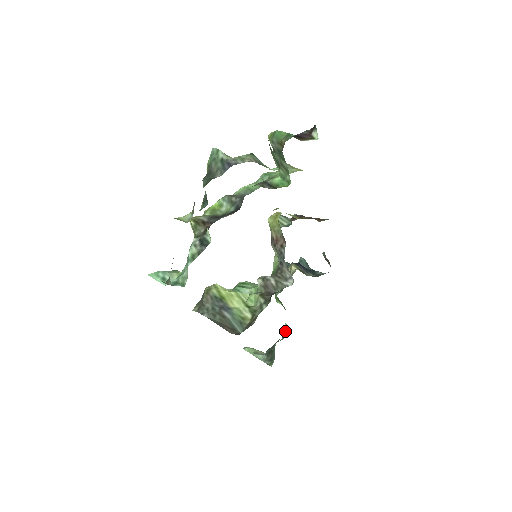
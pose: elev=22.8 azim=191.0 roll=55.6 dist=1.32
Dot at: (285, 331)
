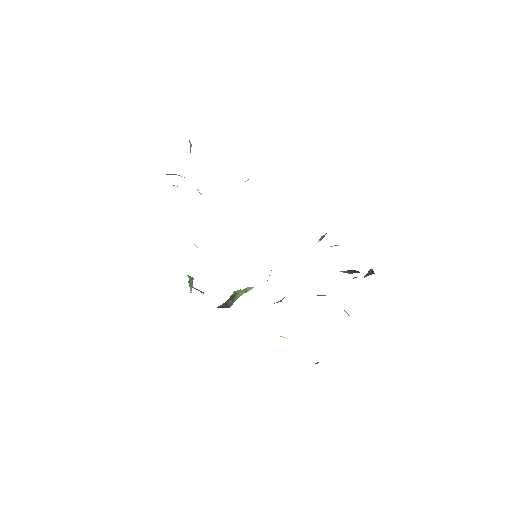
Dot at: occluded
